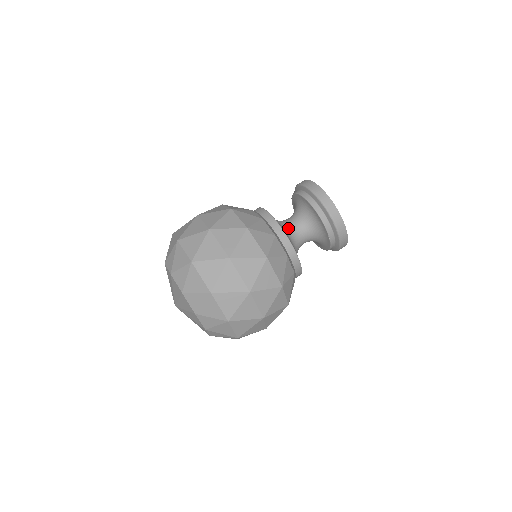
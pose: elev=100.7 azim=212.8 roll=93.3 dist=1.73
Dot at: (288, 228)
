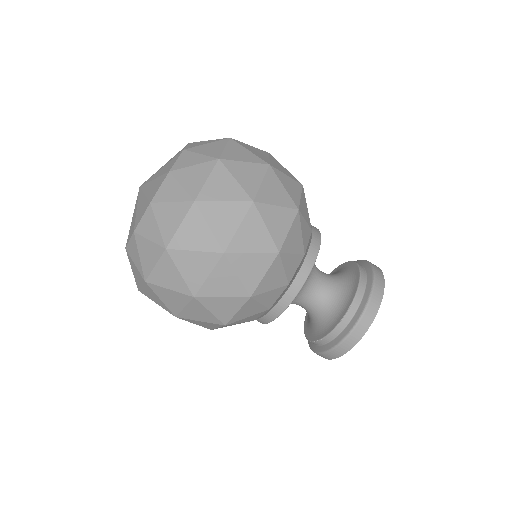
Dot at: occluded
